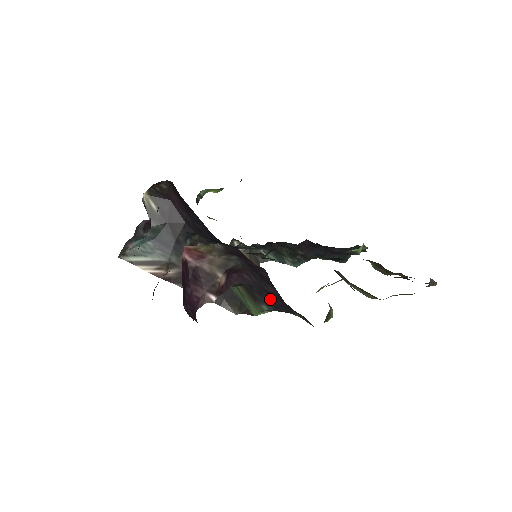
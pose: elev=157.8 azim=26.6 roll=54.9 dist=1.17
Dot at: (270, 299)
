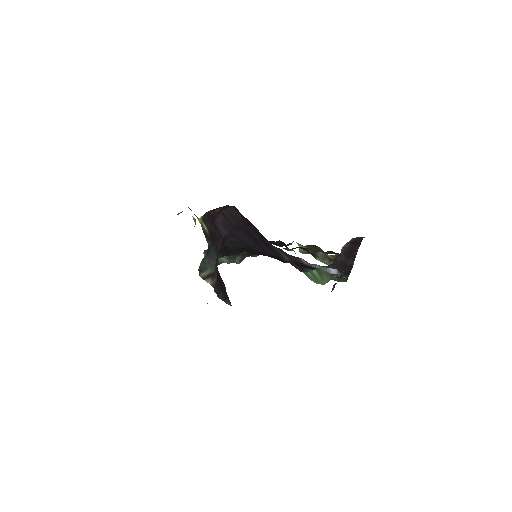
Dot at: (343, 269)
